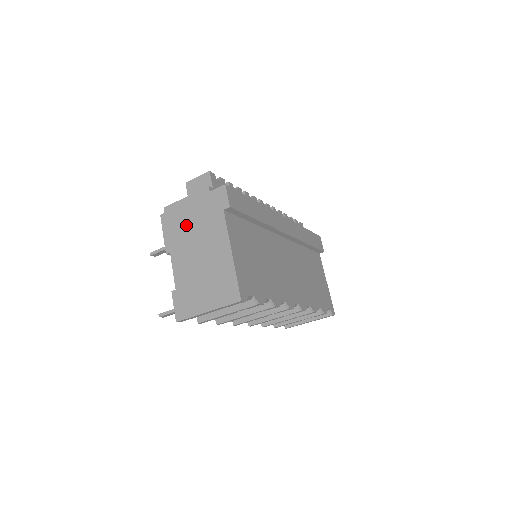
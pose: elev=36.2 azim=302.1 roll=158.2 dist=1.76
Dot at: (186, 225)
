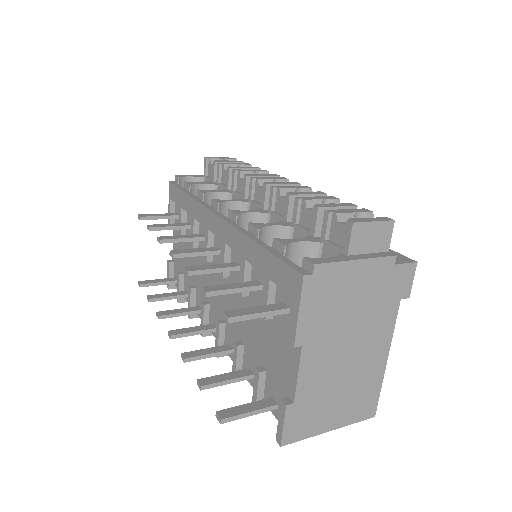
Dot at: (343, 308)
